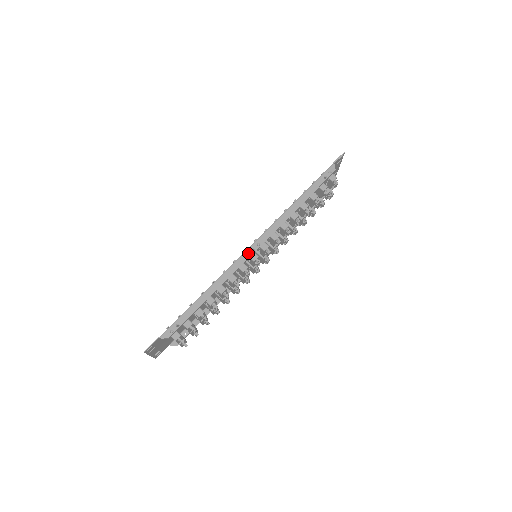
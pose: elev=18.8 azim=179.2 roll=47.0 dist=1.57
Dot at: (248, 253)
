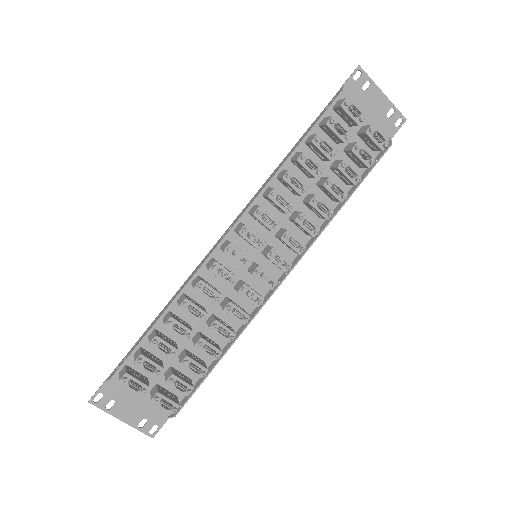
Dot at: (217, 243)
